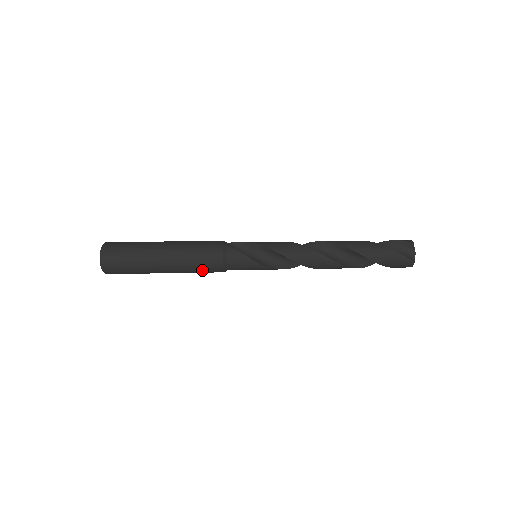
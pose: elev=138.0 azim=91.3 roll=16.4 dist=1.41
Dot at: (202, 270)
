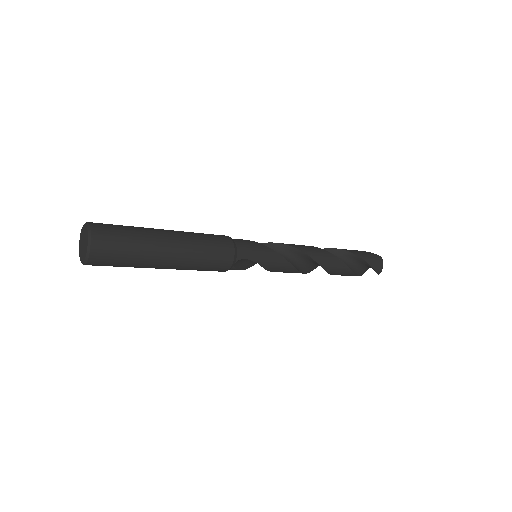
Dot at: (212, 247)
